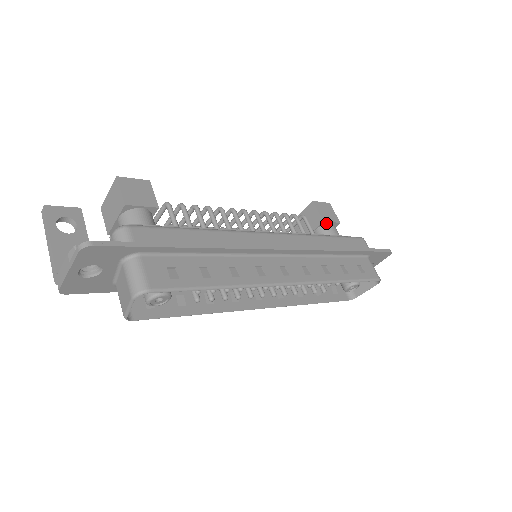
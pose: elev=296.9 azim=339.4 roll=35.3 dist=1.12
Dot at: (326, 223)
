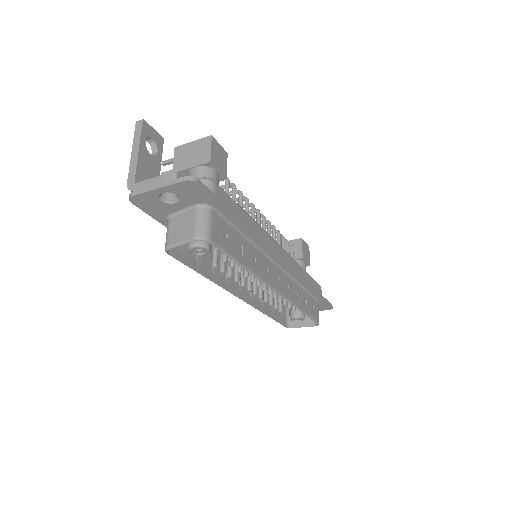
Dot at: (302, 260)
